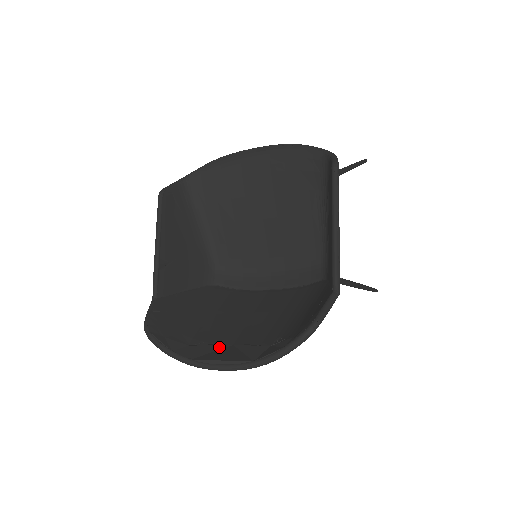
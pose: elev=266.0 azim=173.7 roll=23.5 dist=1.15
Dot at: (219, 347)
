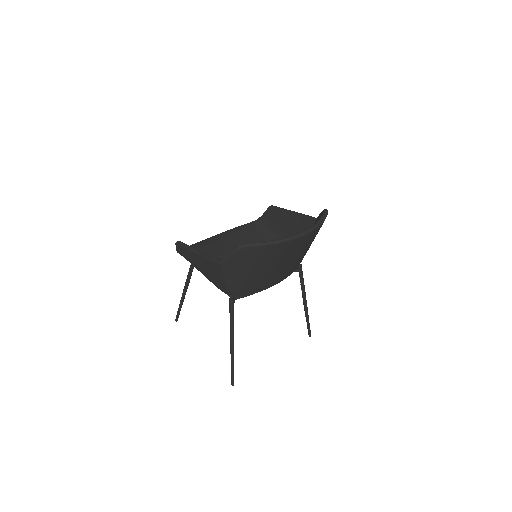
Dot at: occluded
